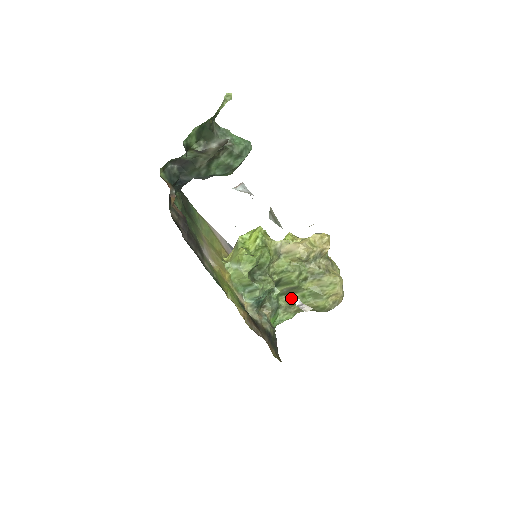
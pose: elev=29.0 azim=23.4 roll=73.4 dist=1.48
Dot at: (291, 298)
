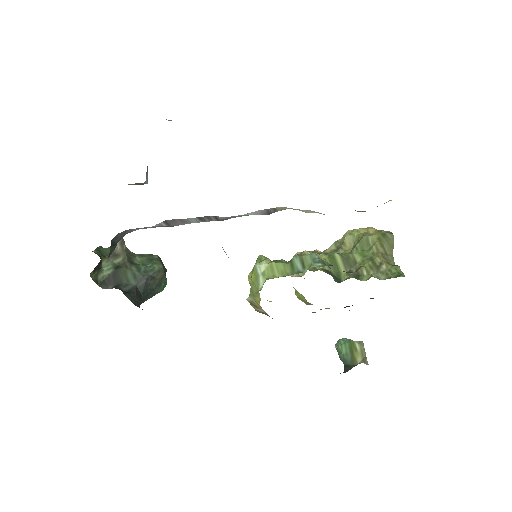
Dot at: occluded
